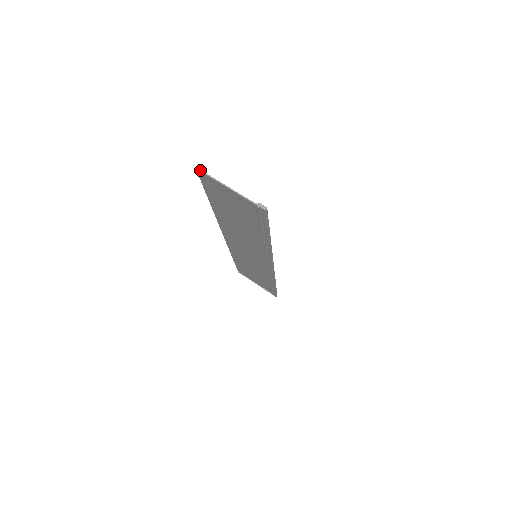
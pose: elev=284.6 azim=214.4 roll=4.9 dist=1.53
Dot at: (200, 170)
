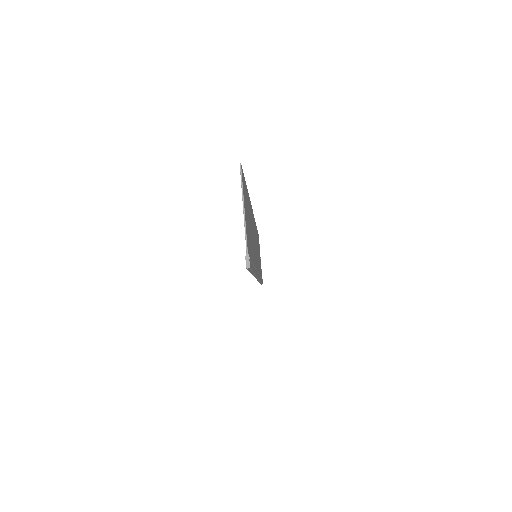
Dot at: (241, 169)
